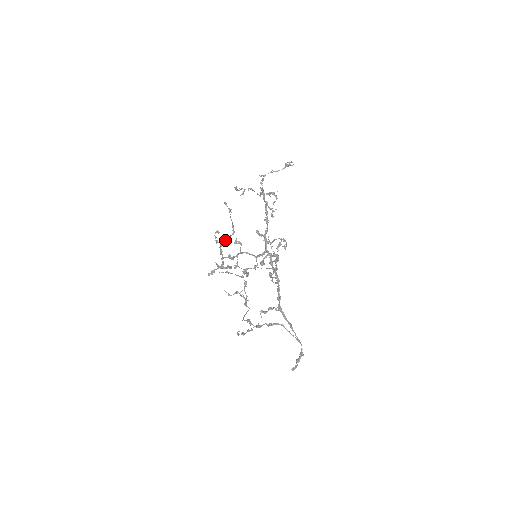
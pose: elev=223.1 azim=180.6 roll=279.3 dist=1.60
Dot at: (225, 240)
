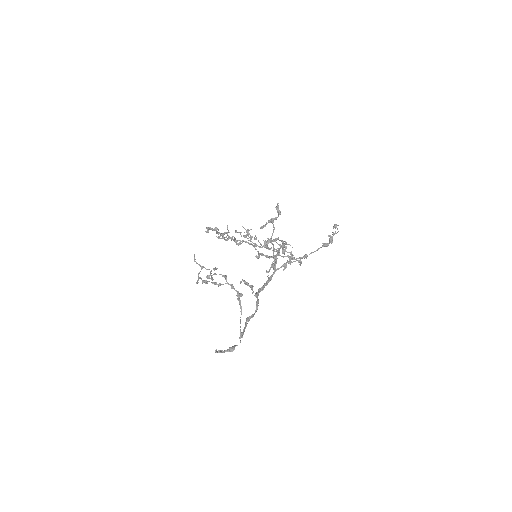
Dot at: occluded
